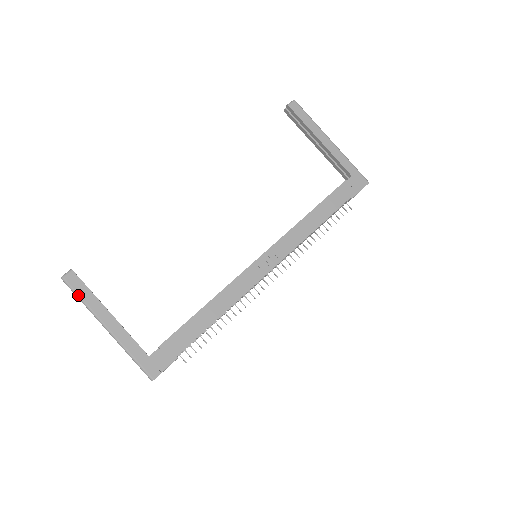
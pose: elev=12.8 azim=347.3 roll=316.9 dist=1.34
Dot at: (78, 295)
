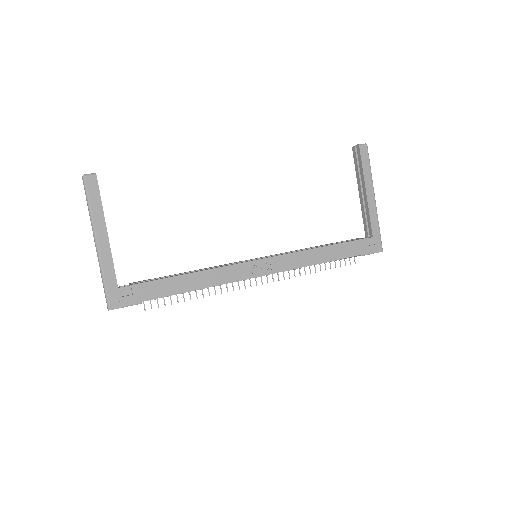
Dot at: (89, 199)
